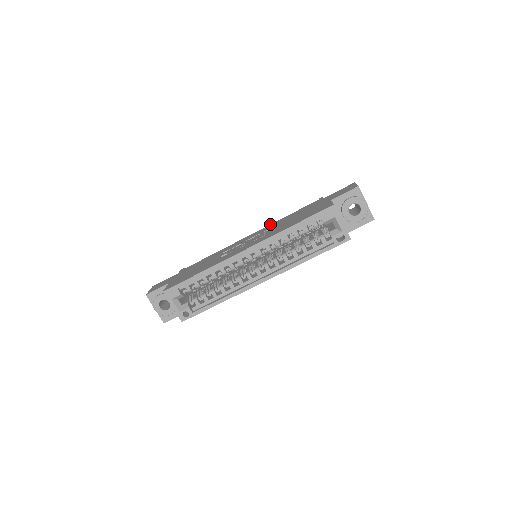
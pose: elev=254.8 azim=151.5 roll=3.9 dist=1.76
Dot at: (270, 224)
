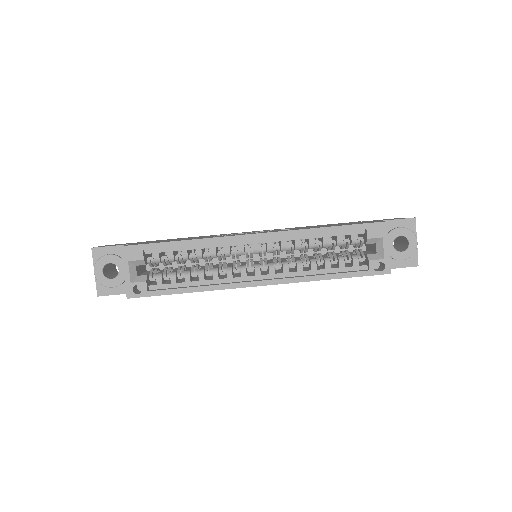
Dot at: (285, 228)
